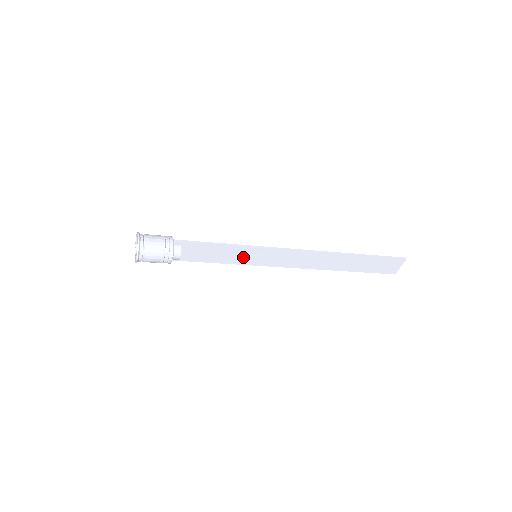
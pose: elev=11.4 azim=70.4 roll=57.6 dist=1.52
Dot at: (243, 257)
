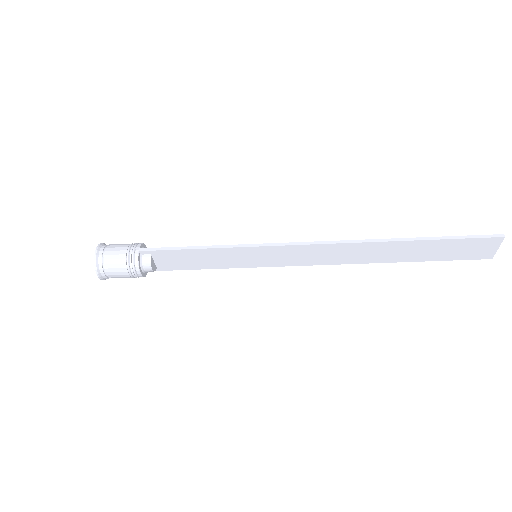
Dot at: (238, 259)
